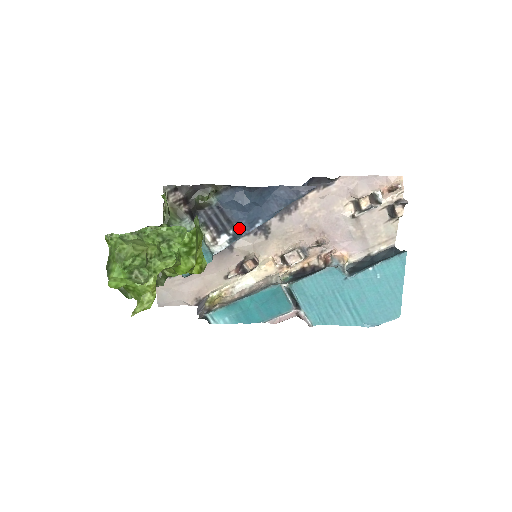
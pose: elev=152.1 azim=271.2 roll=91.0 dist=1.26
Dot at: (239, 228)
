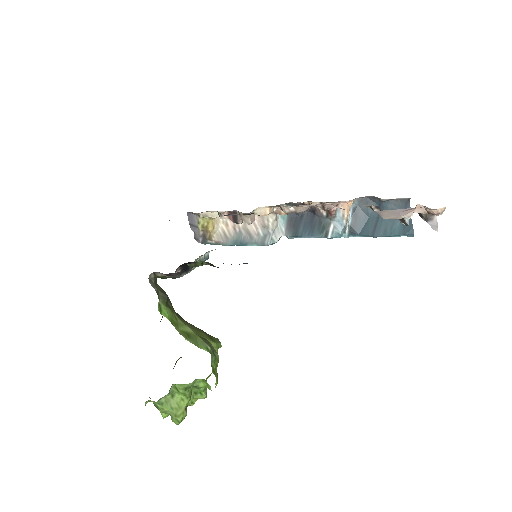
Dot at: occluded
